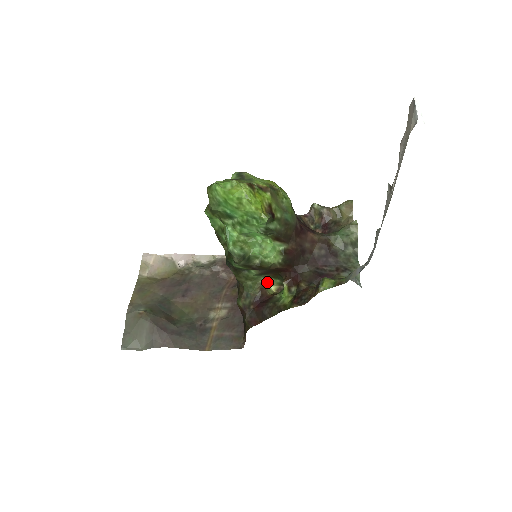
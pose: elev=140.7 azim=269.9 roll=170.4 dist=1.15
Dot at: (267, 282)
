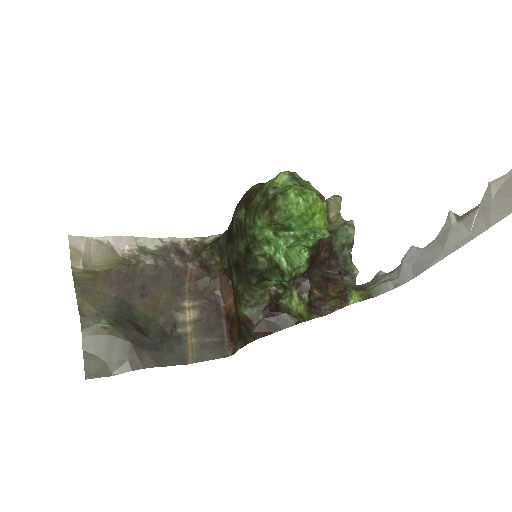
Dot at: occluded
